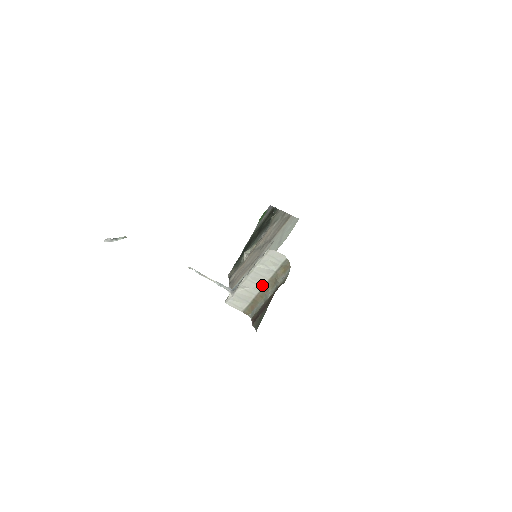
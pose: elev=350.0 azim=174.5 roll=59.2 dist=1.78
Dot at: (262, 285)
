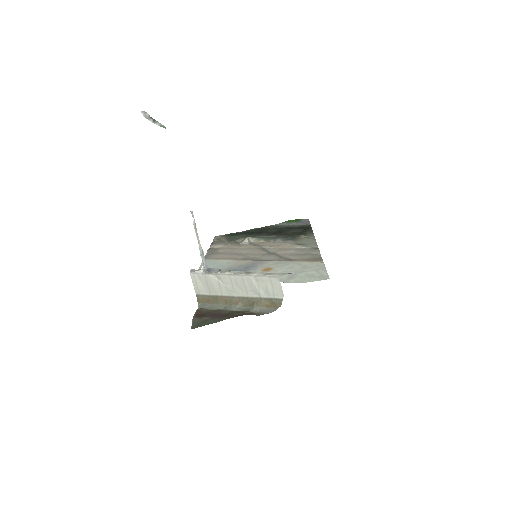
Dot at: (237, 294)
